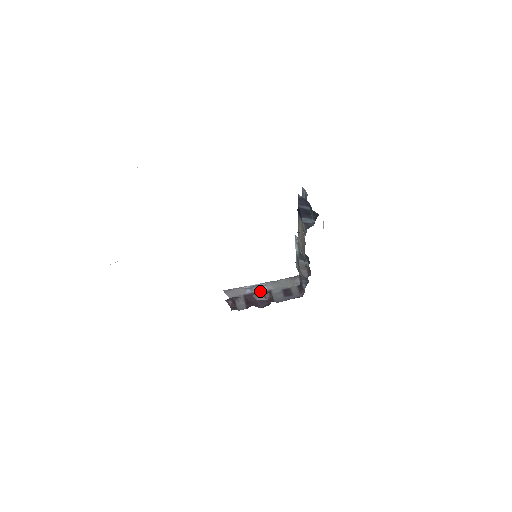
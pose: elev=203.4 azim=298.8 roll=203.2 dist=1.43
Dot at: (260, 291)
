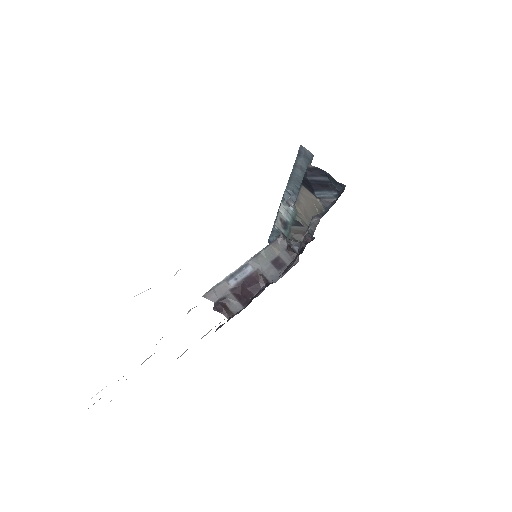
Dot at: (246, 276)
